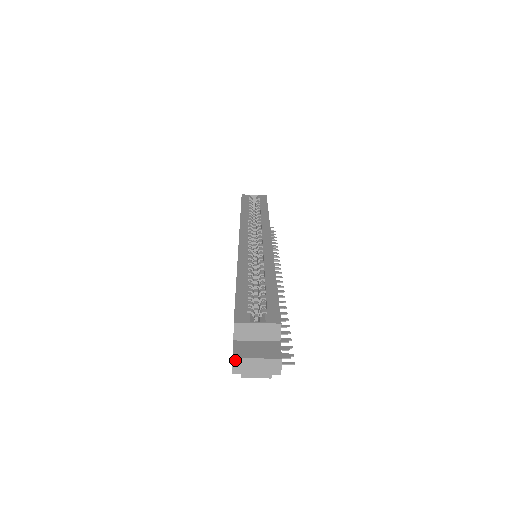
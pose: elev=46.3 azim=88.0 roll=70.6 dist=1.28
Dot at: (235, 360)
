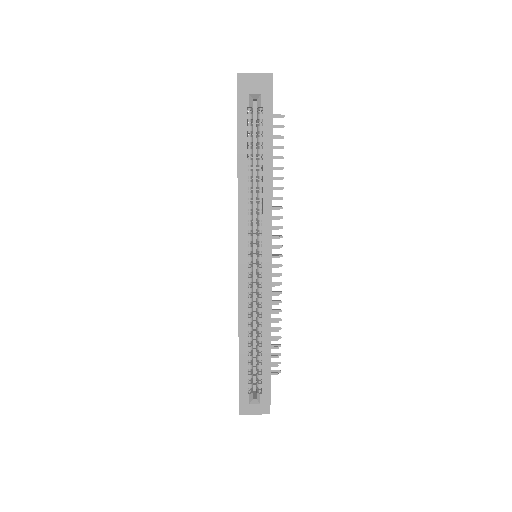
Dot at: (241, 414)
